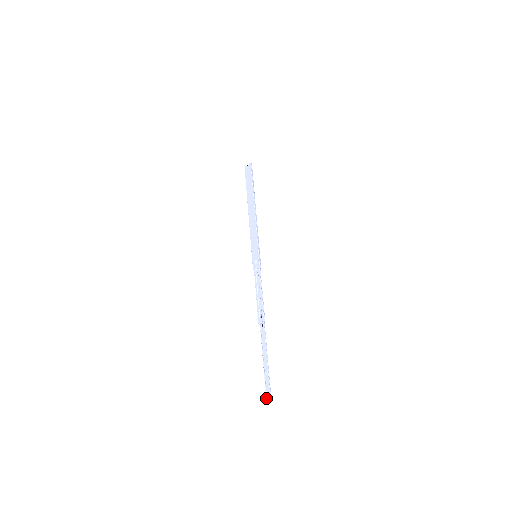
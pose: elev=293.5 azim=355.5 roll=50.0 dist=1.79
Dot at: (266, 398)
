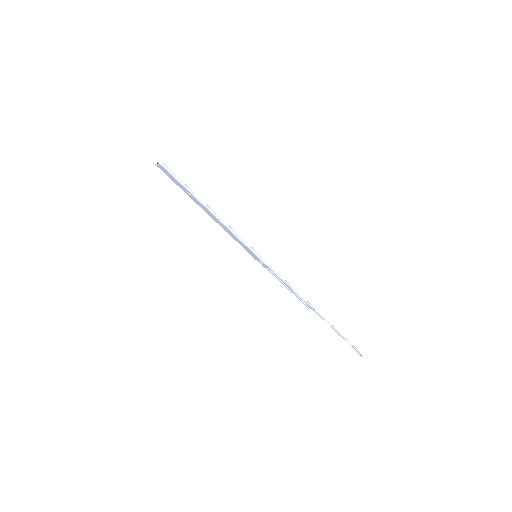
Dot at: (358, 354)
